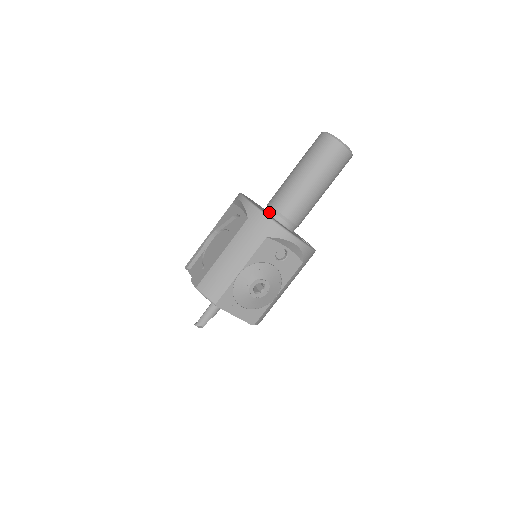
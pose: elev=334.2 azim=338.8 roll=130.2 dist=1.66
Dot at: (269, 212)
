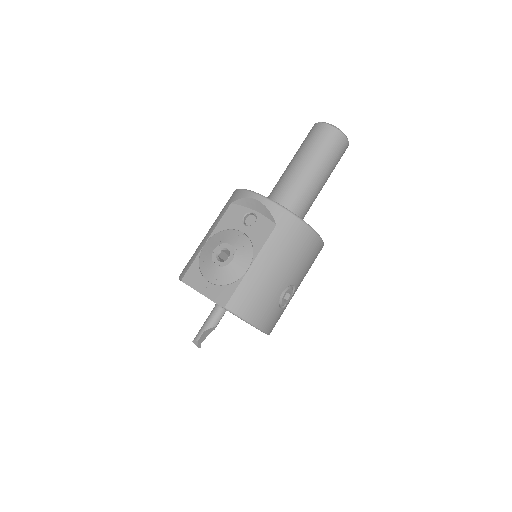
Dot at: occluded
